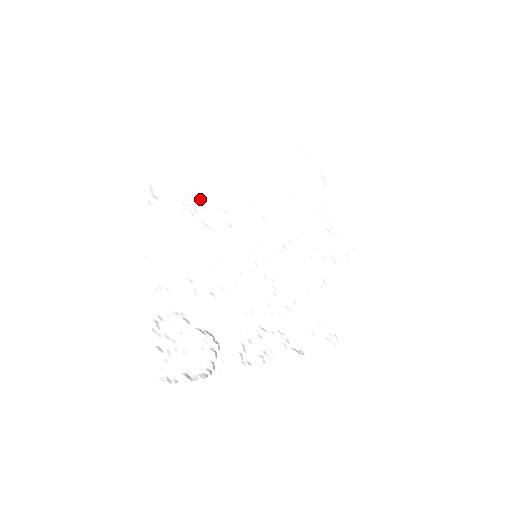
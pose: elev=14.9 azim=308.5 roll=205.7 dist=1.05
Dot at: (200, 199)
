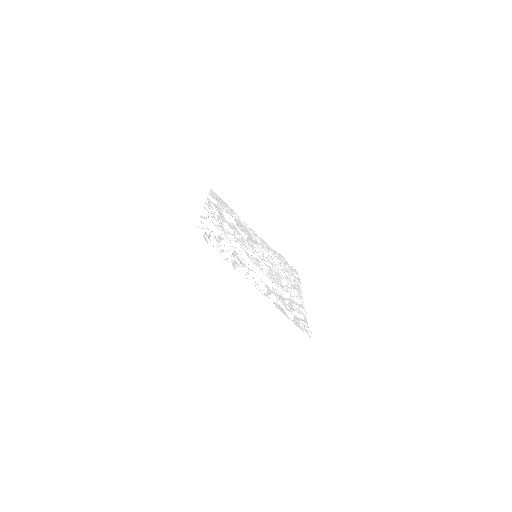
Dot at: occluded
